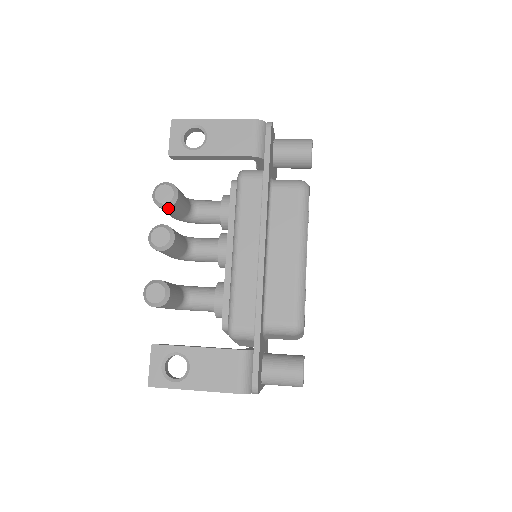
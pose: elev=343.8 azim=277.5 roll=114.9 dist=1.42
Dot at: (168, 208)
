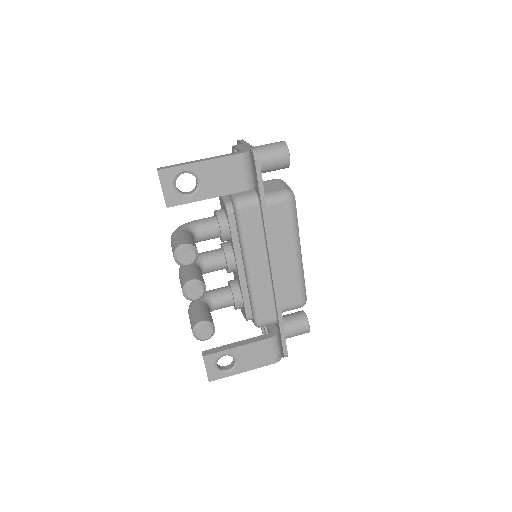
Dot at: (191, 264)
